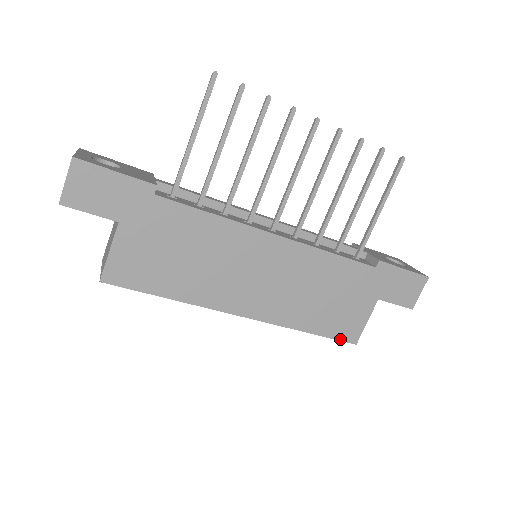
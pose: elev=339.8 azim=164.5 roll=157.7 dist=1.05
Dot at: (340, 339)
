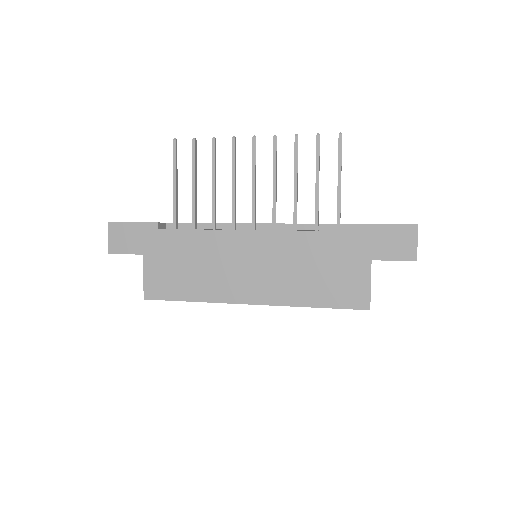
Dot at: (350, 308)
